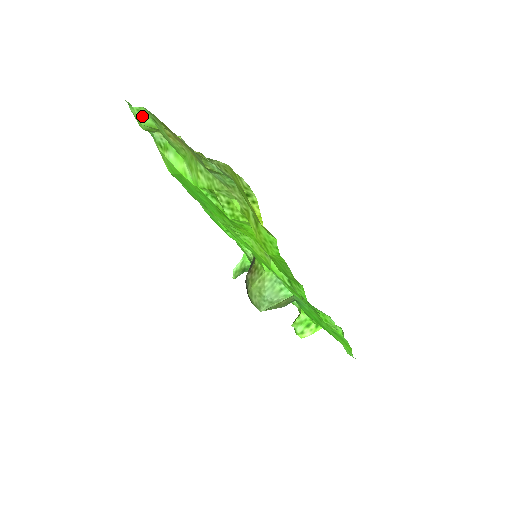
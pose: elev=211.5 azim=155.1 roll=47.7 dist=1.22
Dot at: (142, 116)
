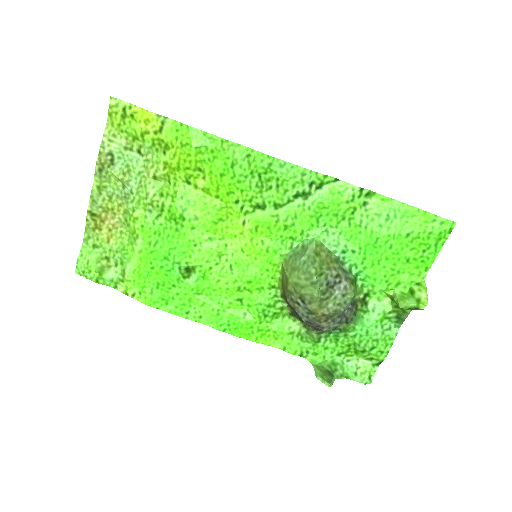
Dot at: (87, 257)
